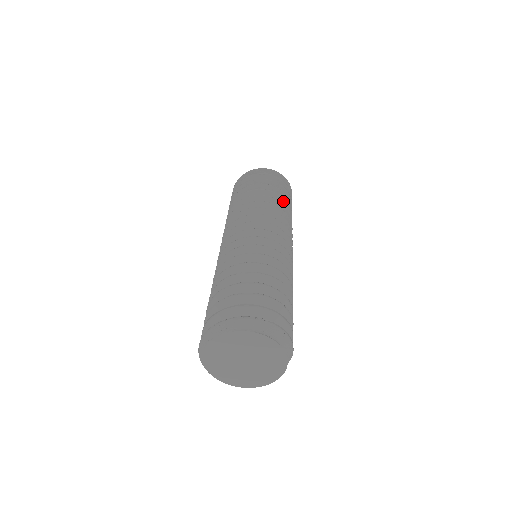
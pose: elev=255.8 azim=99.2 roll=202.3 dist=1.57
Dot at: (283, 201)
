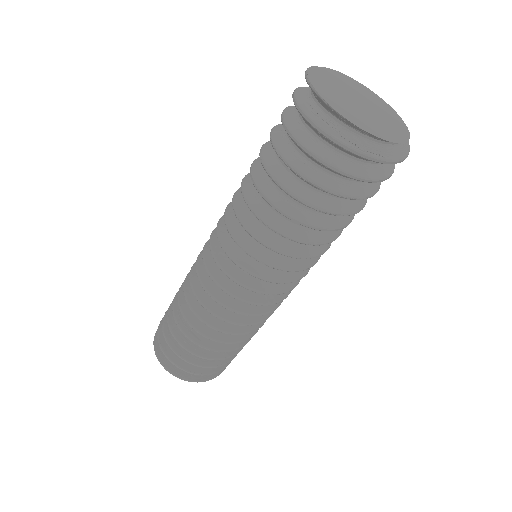
Dot at: occluded
